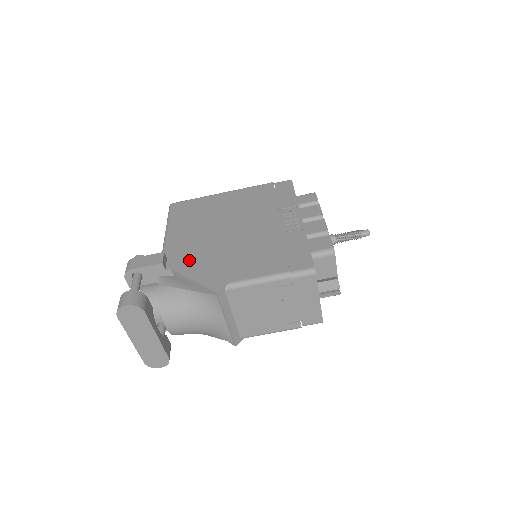
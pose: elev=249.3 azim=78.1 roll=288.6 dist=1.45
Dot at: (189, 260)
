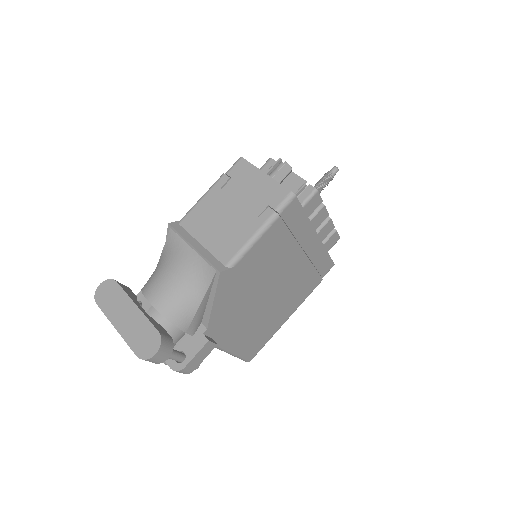
Dot at: occluded
